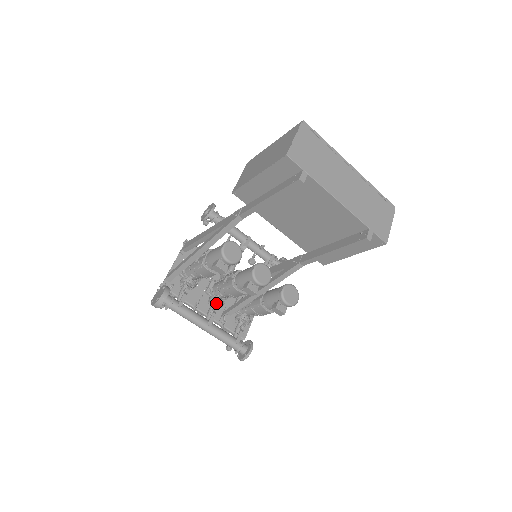
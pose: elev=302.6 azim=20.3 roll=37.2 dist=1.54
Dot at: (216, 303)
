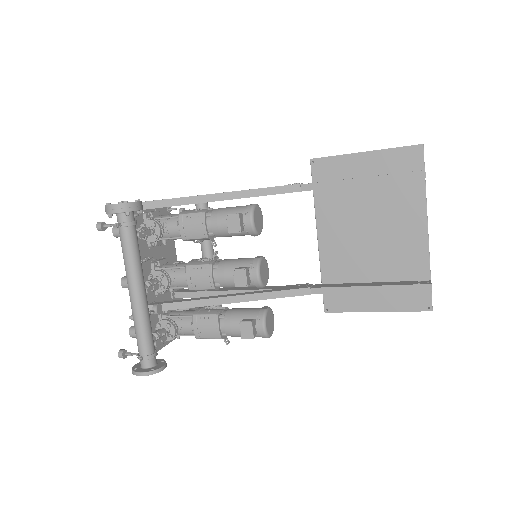
Dot at: (162, 280)
